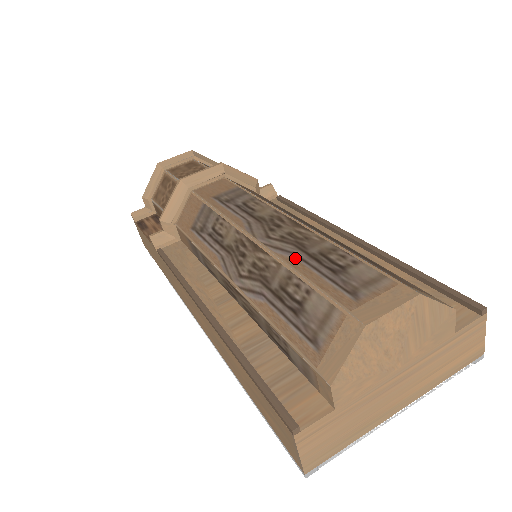
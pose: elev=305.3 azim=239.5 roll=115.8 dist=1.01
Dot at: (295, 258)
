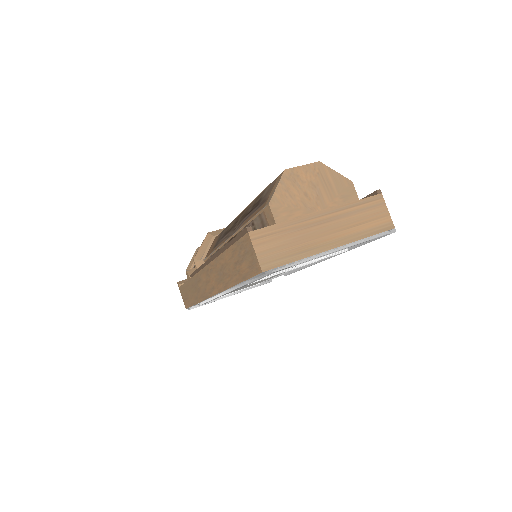
Dot at: occluded
